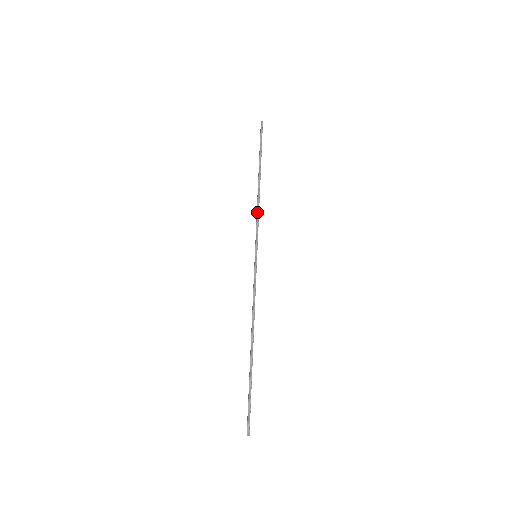
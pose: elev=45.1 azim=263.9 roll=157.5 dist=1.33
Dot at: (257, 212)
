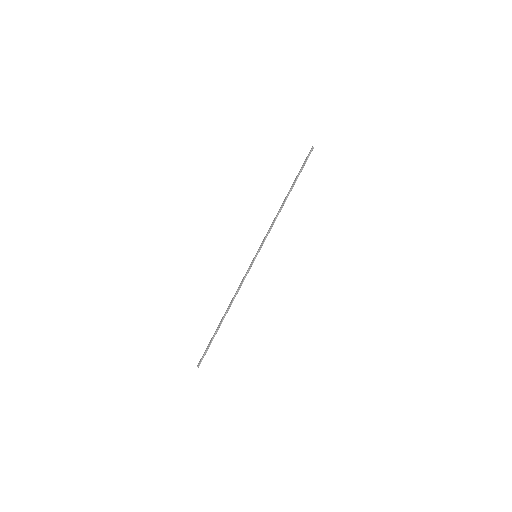
Dot at: (273, 223)
